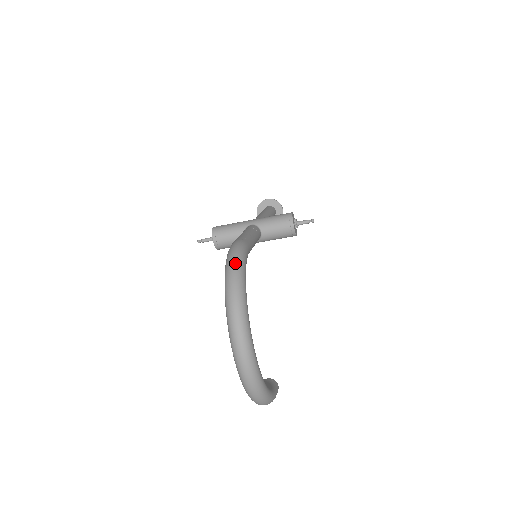
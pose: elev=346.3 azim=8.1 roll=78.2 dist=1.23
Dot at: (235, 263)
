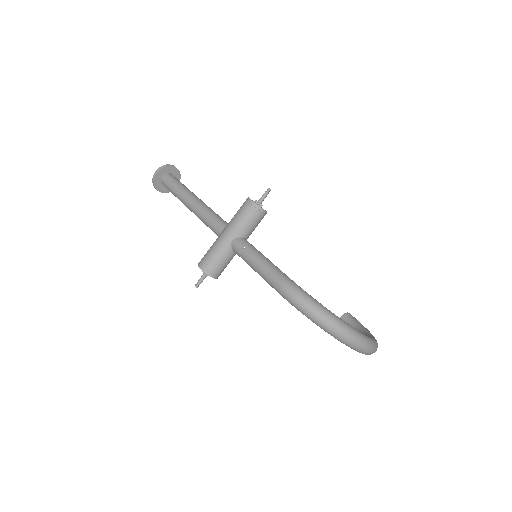
Dot at: (316, 310)
